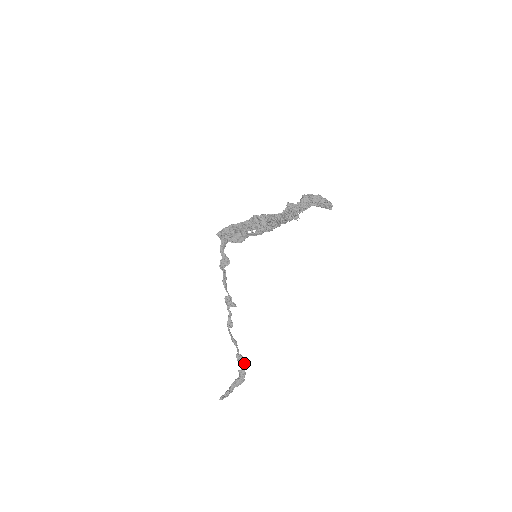
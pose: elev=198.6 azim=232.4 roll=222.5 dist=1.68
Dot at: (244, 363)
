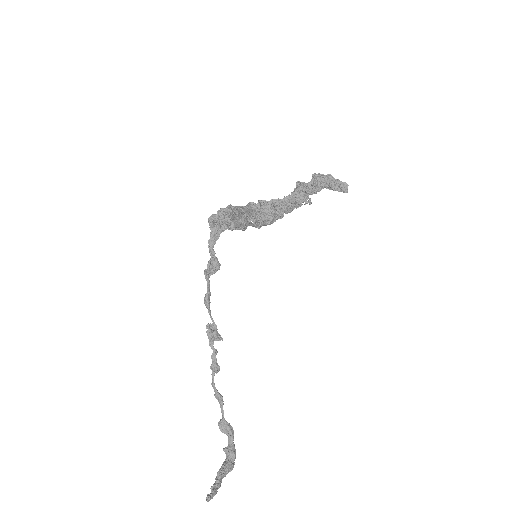
Dot at: (233, 433)
